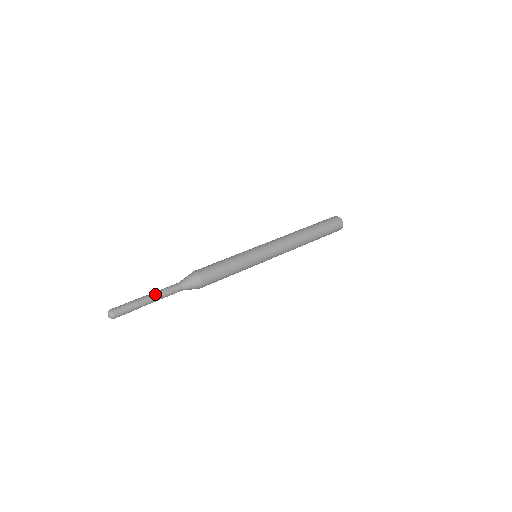
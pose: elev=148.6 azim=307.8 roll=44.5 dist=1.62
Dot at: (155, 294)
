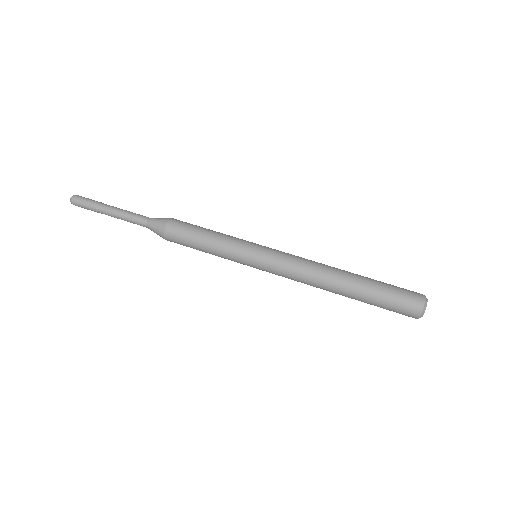
Dot at: (116, 212)
